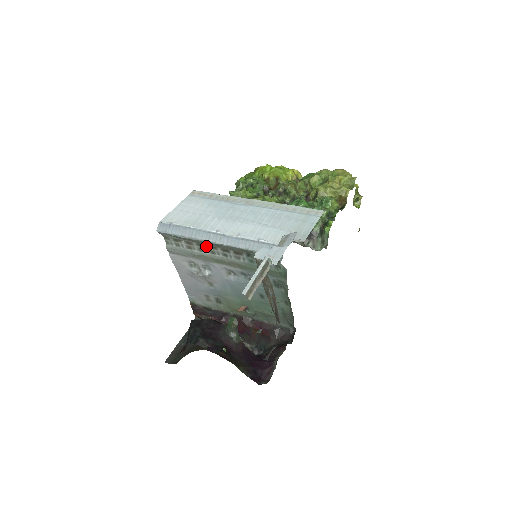
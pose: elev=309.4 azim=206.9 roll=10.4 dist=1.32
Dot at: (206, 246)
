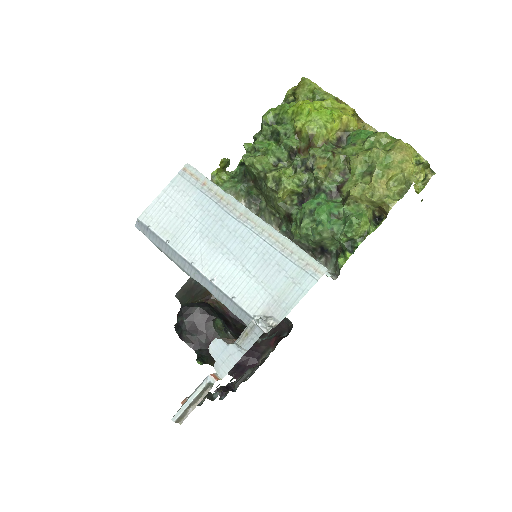
Dot at: occluded
